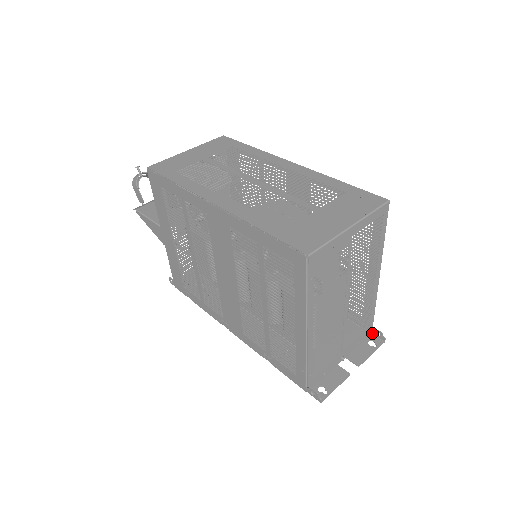
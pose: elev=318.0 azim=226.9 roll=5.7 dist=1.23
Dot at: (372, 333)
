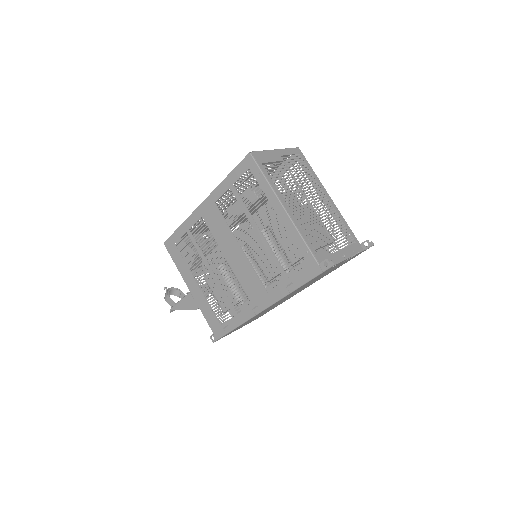
Dot at: occluded
